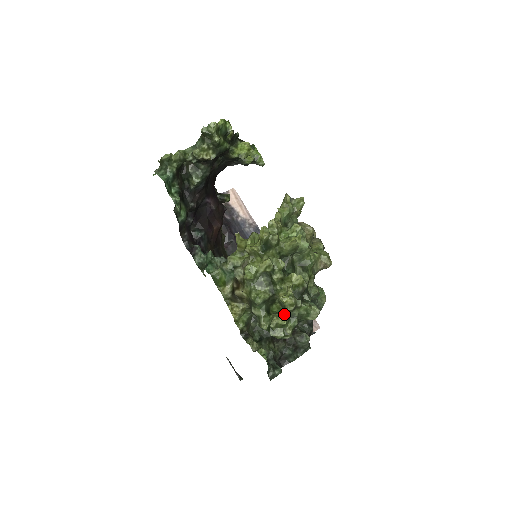
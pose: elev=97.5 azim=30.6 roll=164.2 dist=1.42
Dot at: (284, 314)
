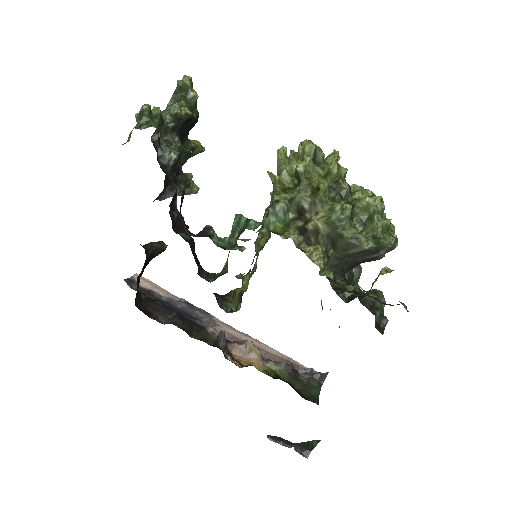
Dot at: occluded
